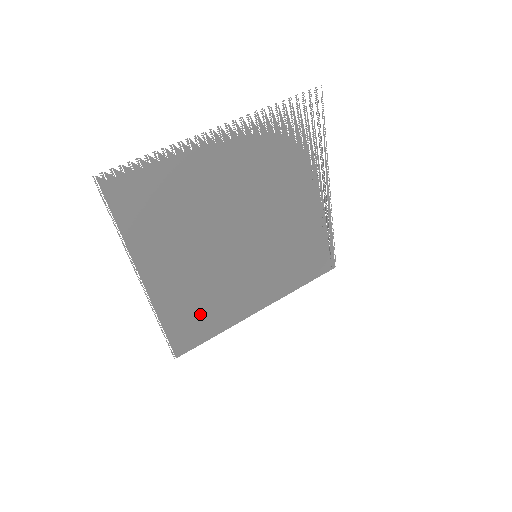
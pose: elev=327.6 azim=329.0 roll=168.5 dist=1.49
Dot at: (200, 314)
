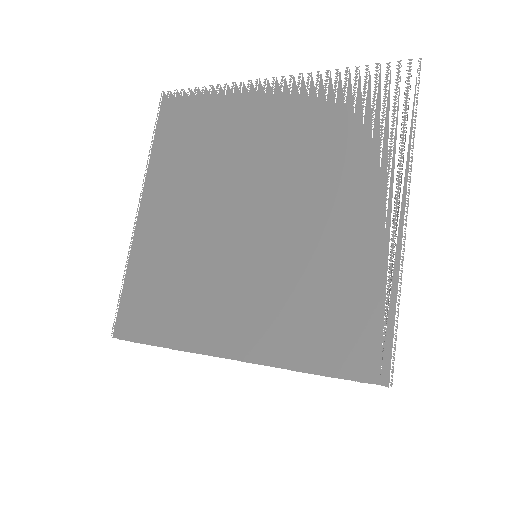
Dot at: (162, 293)
